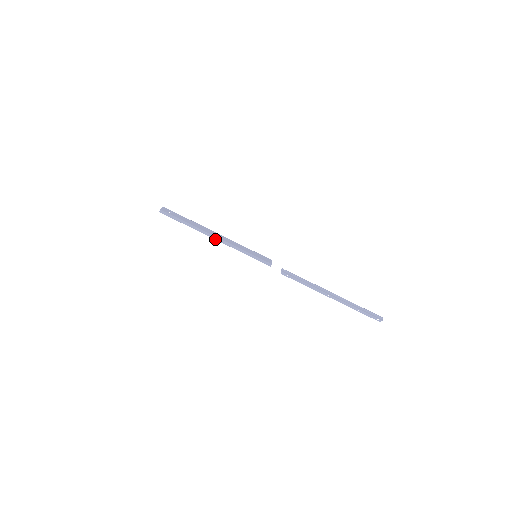
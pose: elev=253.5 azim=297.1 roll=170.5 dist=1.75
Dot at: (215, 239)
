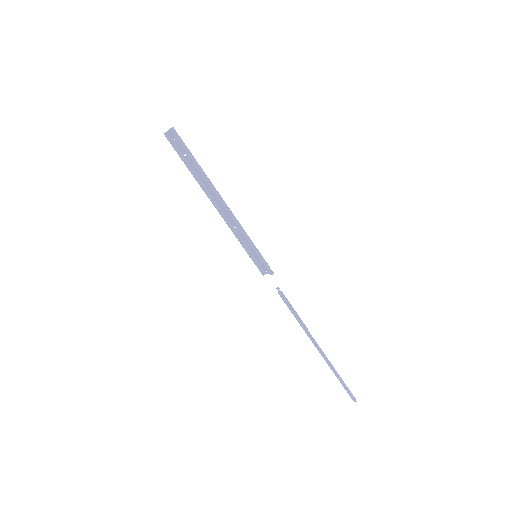
Dot at: (224, 205)
